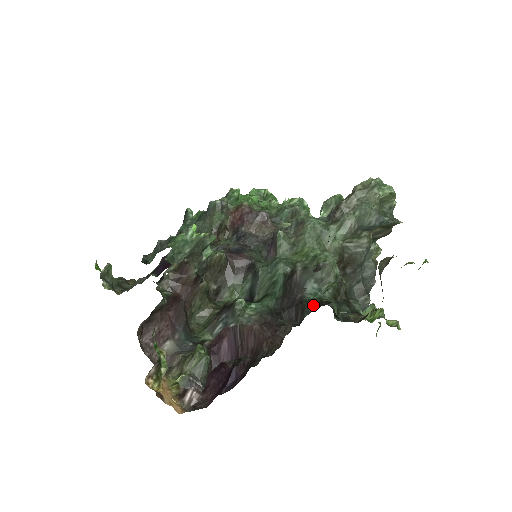
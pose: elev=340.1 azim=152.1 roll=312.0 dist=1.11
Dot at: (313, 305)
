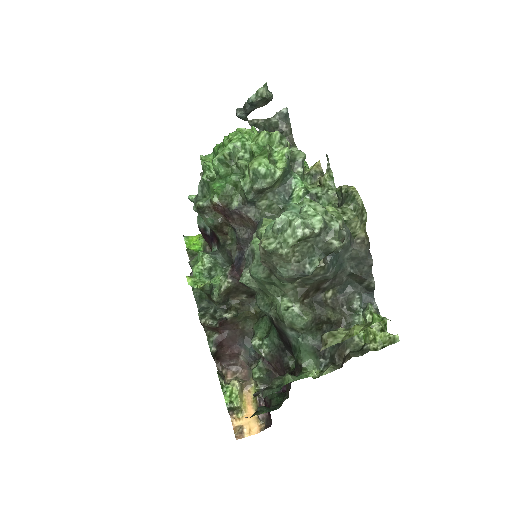
Dot at: (295, 361)
